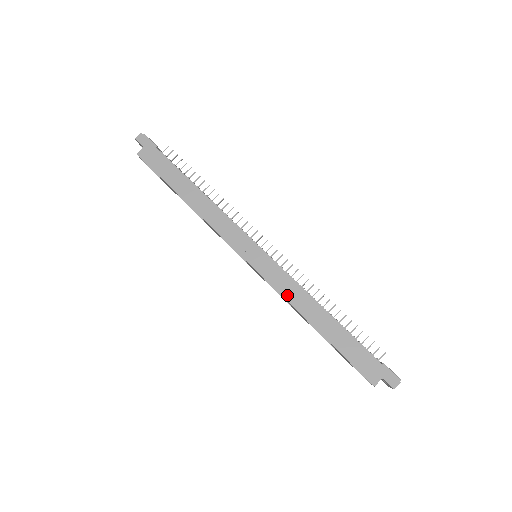
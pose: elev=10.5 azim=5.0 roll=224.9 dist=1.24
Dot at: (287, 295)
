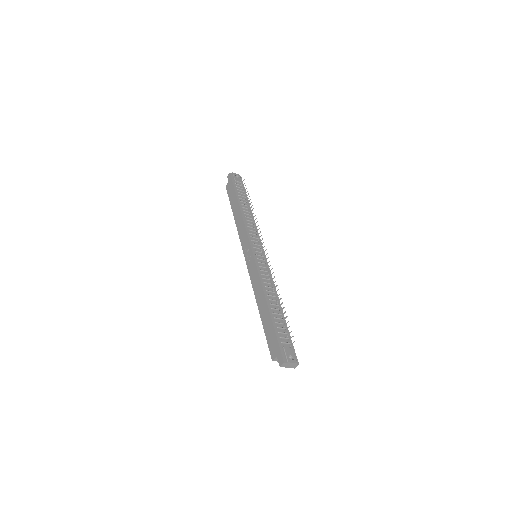
Dot at: (254, 285)
